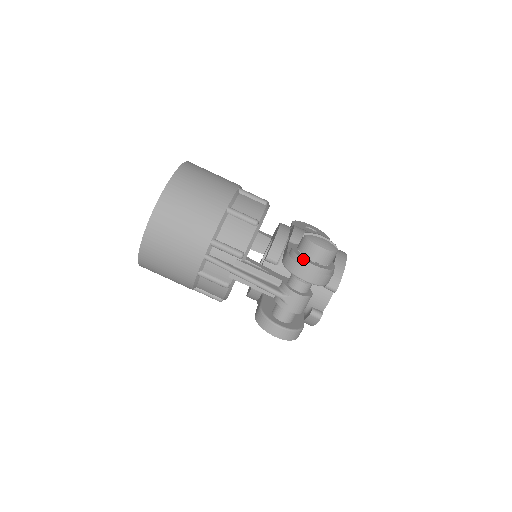
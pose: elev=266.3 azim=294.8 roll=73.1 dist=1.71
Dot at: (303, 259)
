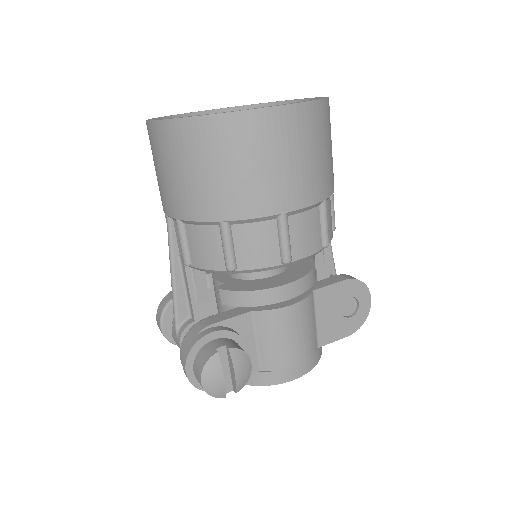
Dot at: (187, 358)
